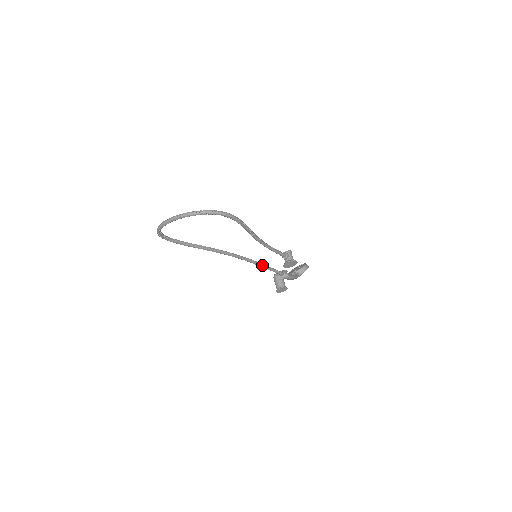
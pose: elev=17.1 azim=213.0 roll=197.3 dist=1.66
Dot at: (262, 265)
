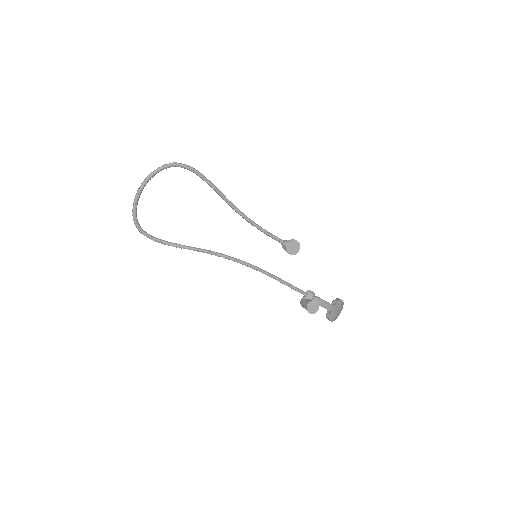
Dot at: (272, 275)
